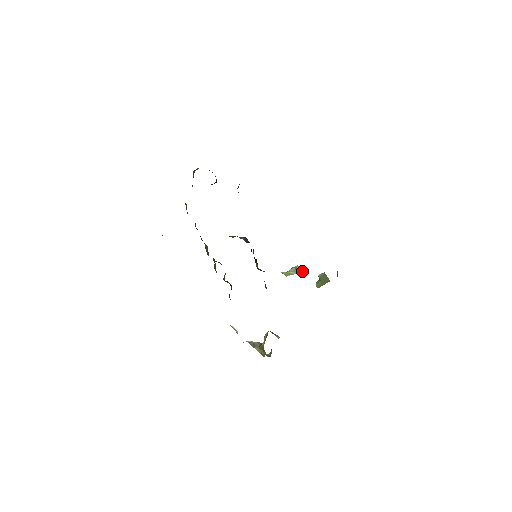
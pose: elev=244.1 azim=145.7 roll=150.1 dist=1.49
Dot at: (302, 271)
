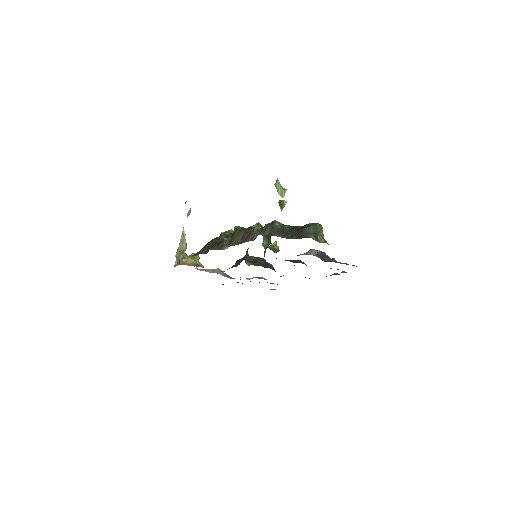
Dot at: (282, 207)
